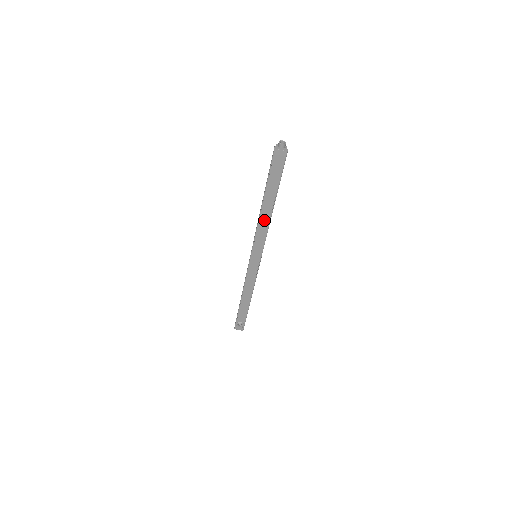
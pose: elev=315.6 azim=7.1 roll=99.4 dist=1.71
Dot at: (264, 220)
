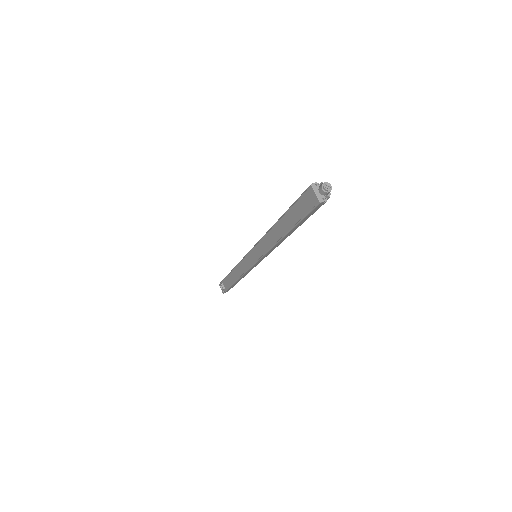
Dot at: (272, 237)
